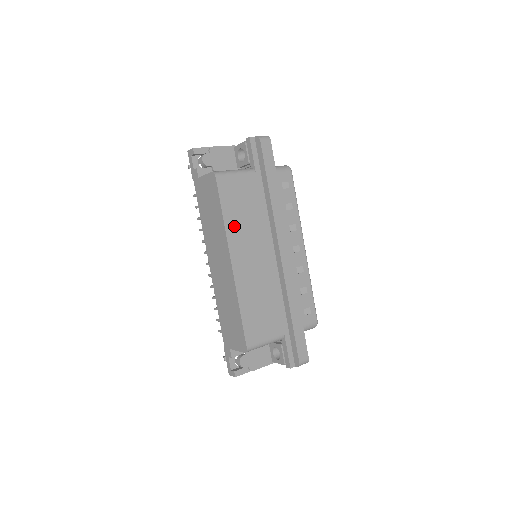
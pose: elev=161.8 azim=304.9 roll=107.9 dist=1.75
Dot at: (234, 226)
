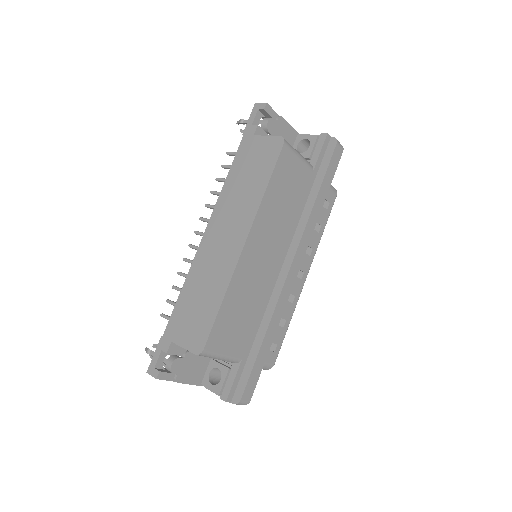
Dot at: (269, 207)
